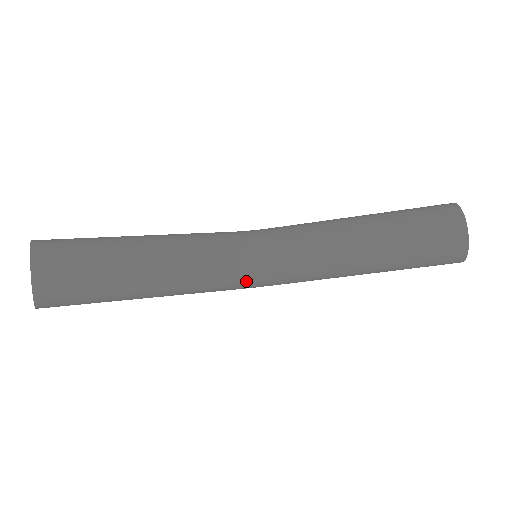
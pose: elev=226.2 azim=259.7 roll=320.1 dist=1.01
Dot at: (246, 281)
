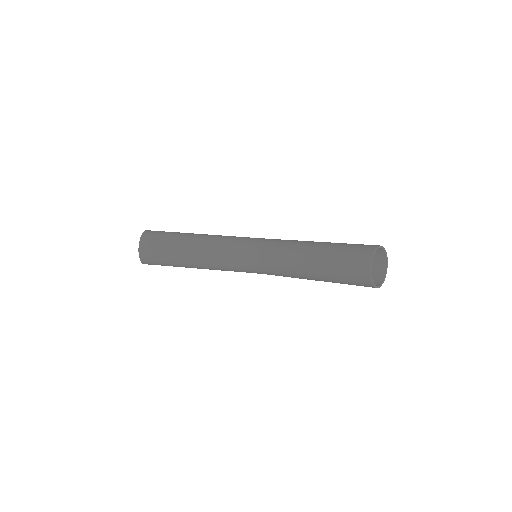
Dot at: (249, 270)
